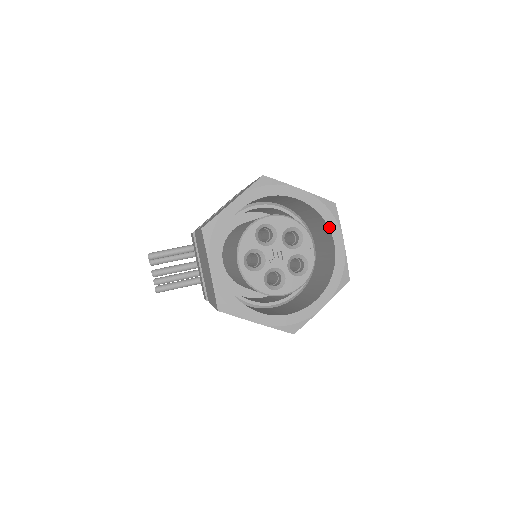
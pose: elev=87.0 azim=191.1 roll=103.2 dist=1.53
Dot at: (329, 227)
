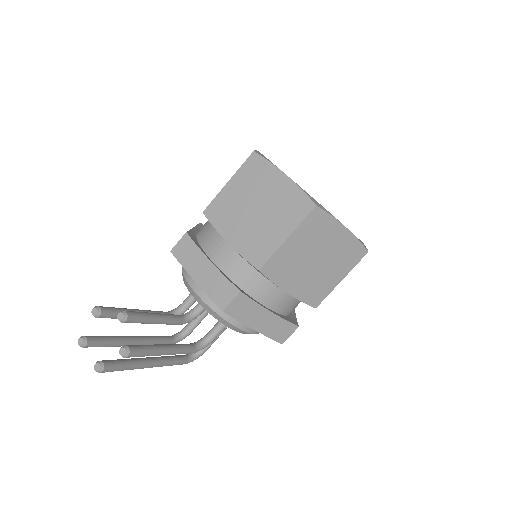
Dot at: occluded
